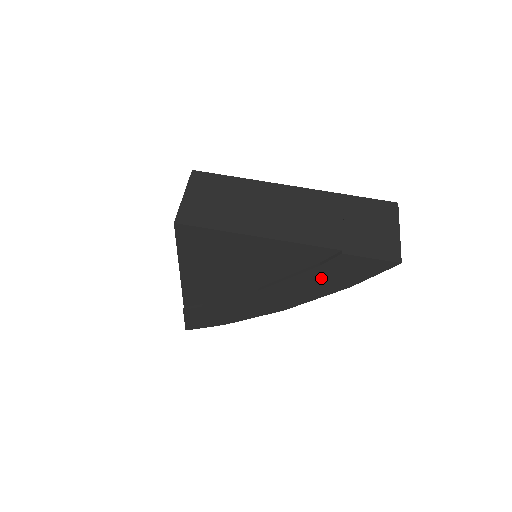
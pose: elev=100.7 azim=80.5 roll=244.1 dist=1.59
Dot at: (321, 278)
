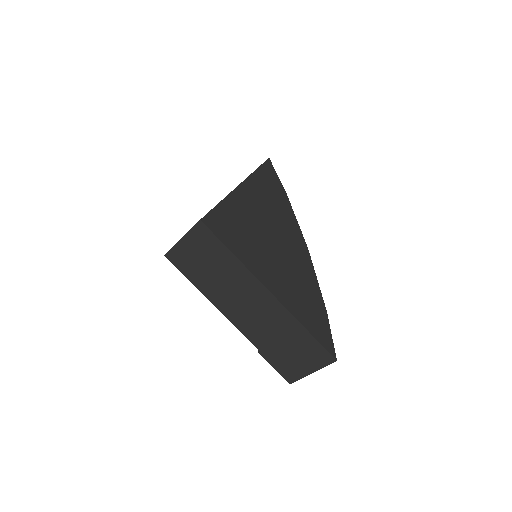
Dot at: occluded
